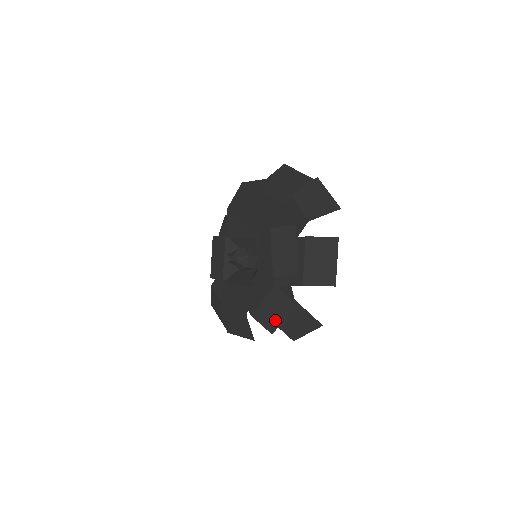
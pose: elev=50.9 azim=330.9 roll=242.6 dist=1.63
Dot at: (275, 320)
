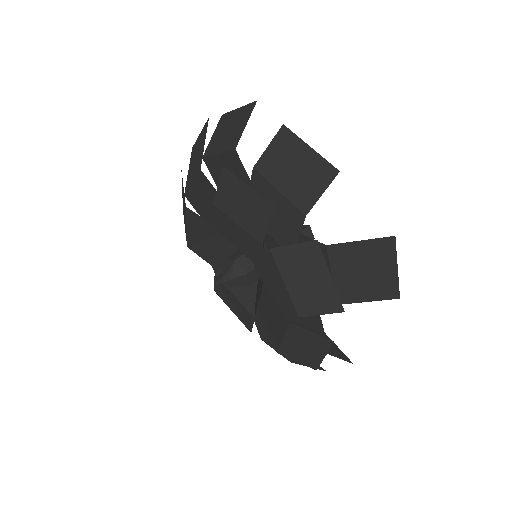
Dot at: (324, 290)
